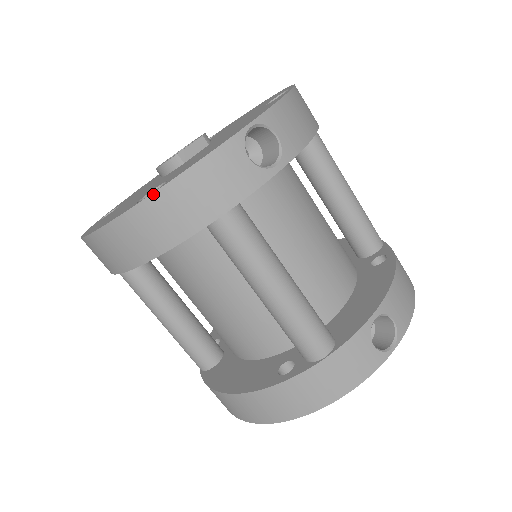
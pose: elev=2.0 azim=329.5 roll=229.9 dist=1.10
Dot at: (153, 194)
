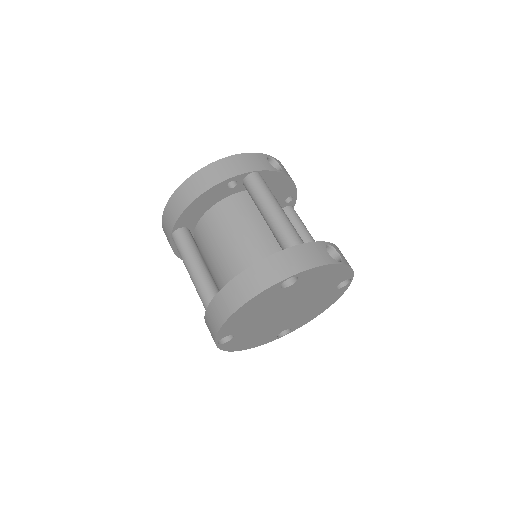
Dot at: (225, 158)
